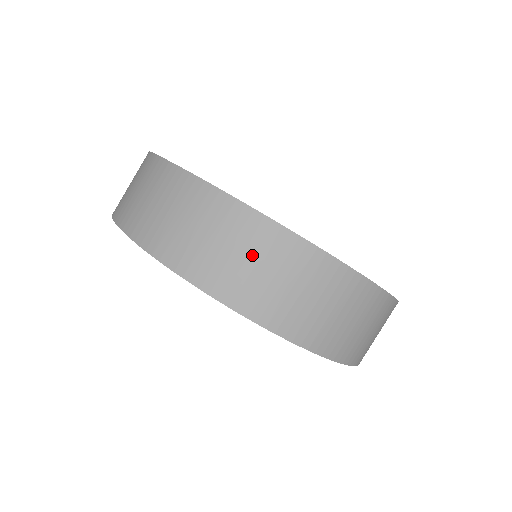
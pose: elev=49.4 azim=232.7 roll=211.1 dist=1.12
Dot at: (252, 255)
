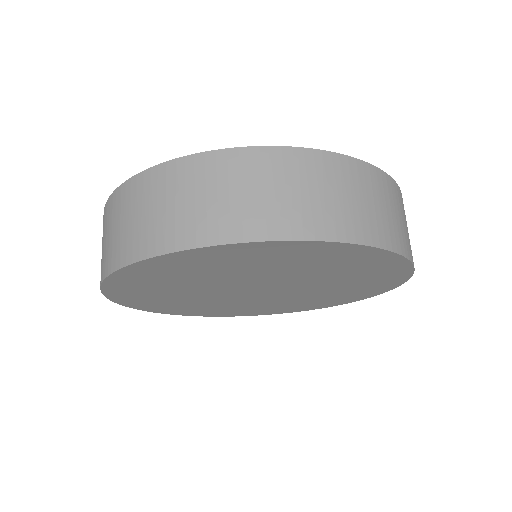
Dot at: (130, 213)
